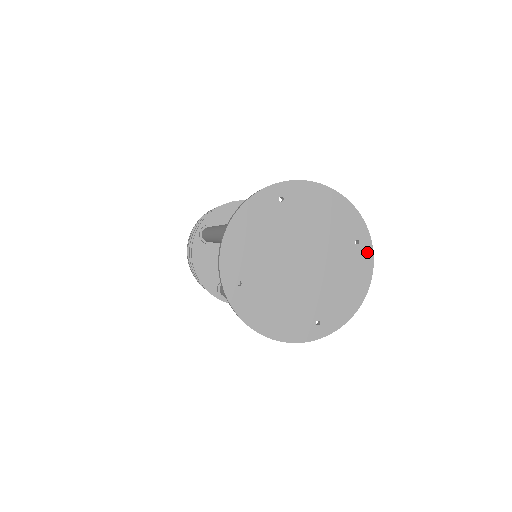
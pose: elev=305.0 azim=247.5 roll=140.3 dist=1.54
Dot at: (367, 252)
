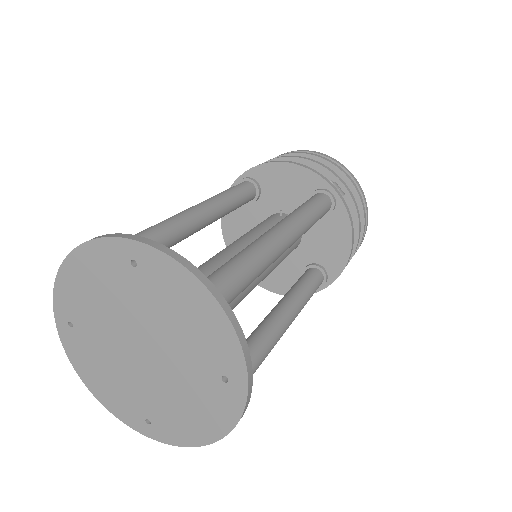
Dot at: (236, 400)
